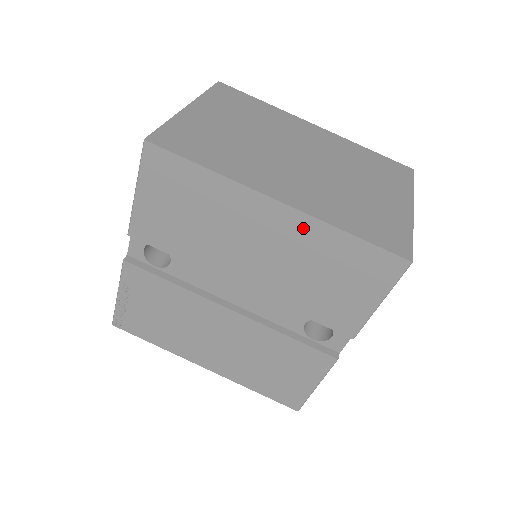
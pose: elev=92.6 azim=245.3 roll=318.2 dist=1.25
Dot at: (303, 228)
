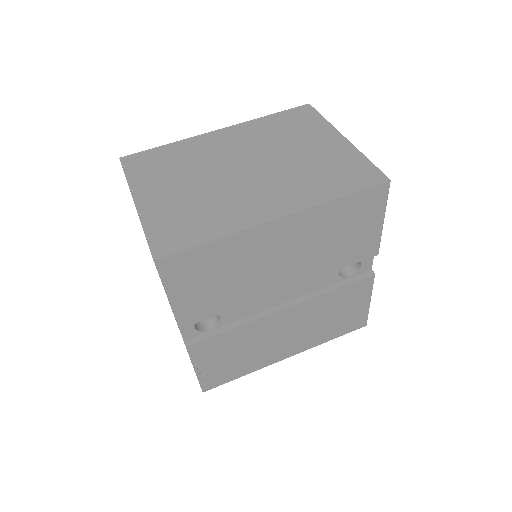
Dot at: (307, 220)
